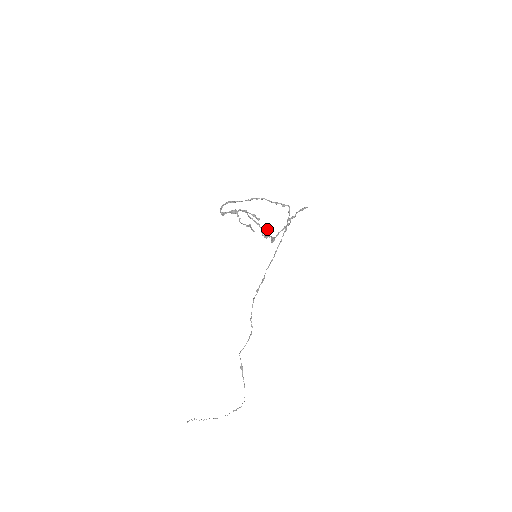
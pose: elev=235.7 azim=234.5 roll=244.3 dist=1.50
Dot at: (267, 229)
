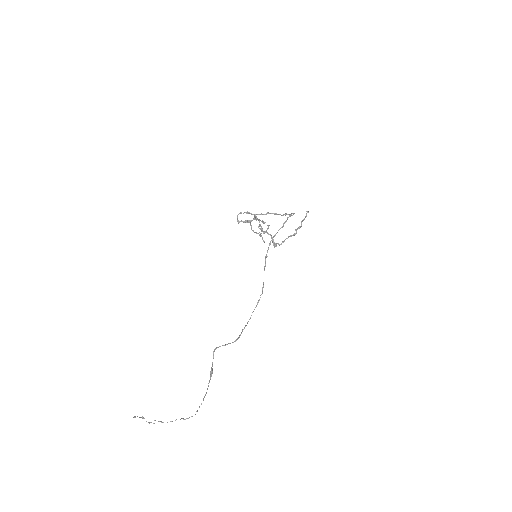
Dot at: (268, 228)
